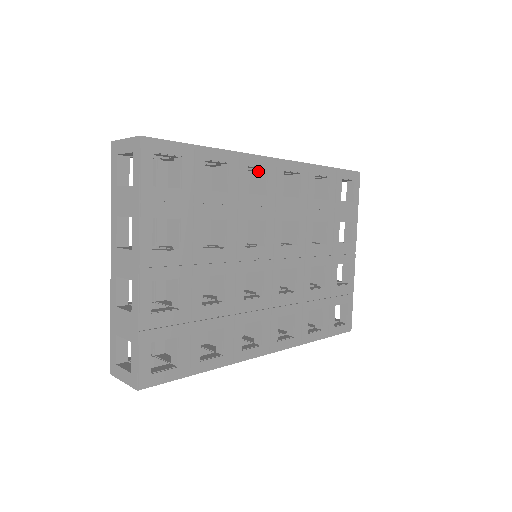
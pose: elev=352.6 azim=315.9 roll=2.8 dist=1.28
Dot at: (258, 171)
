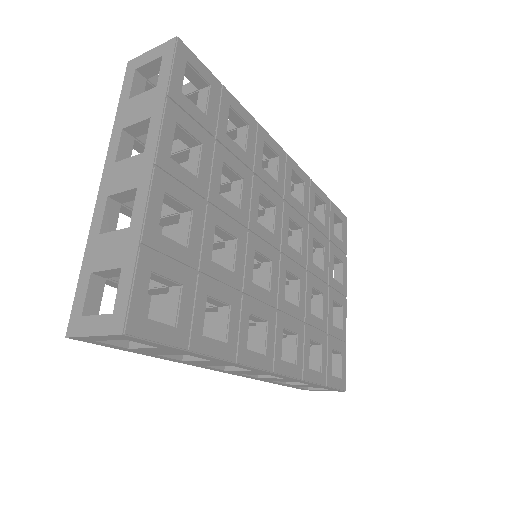
Dot at: occluded
